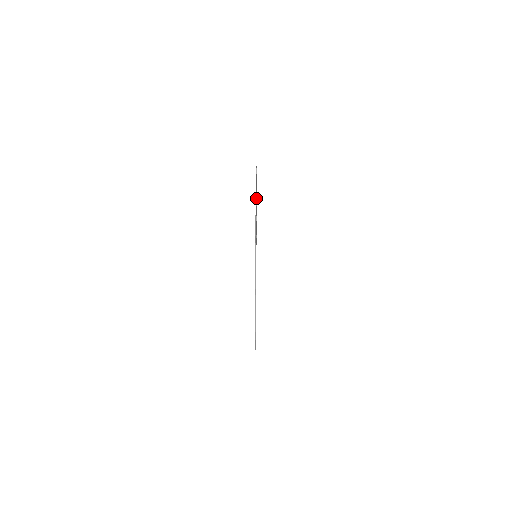
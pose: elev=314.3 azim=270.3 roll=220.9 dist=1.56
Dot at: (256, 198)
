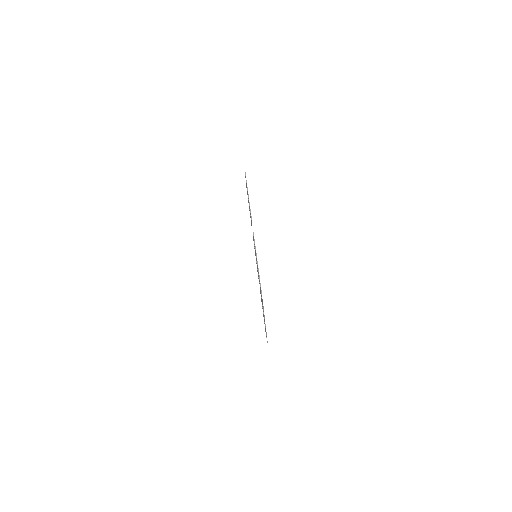
Dot at: occluded
